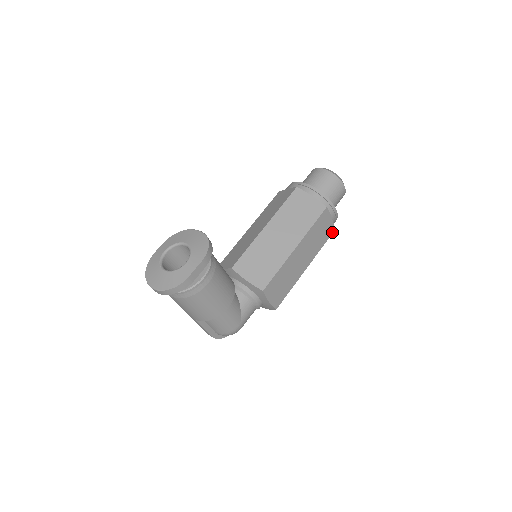
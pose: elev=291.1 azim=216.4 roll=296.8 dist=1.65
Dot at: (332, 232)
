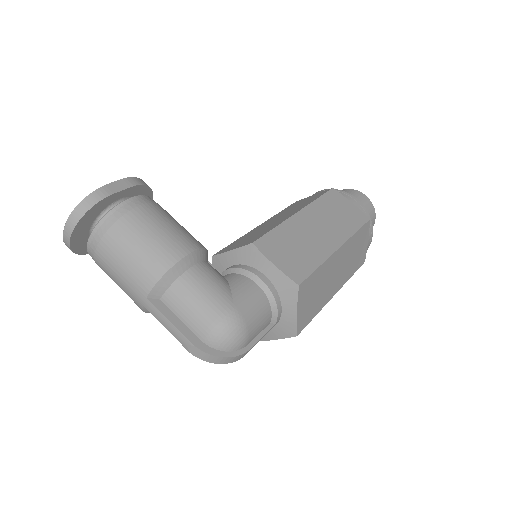
Dot at: (366, 220)
